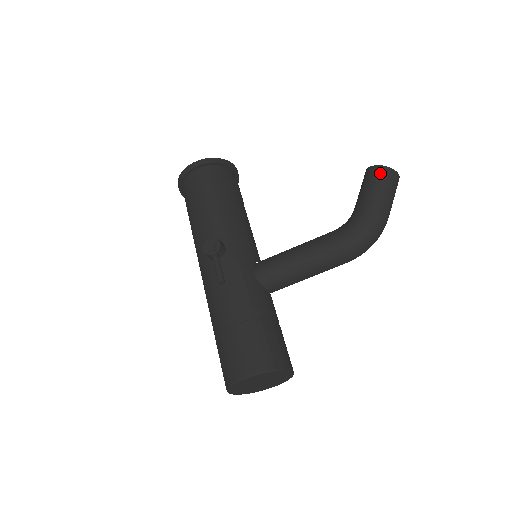
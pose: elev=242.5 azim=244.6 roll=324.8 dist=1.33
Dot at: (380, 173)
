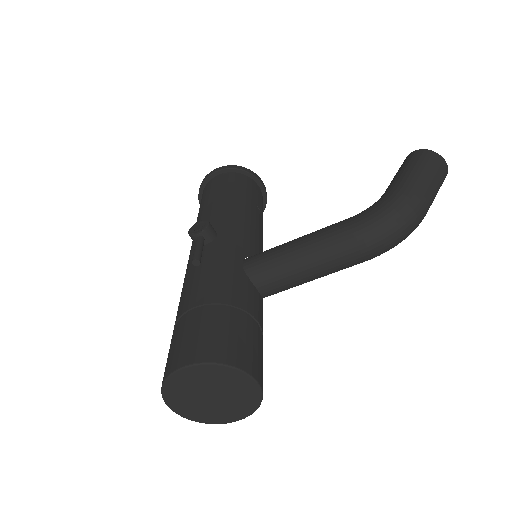
Dot at: (418, 156)
